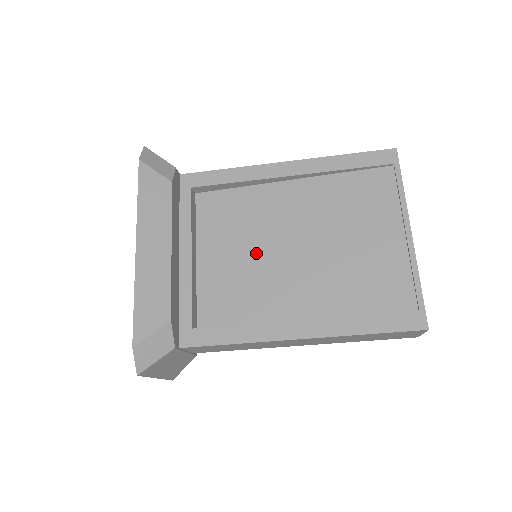
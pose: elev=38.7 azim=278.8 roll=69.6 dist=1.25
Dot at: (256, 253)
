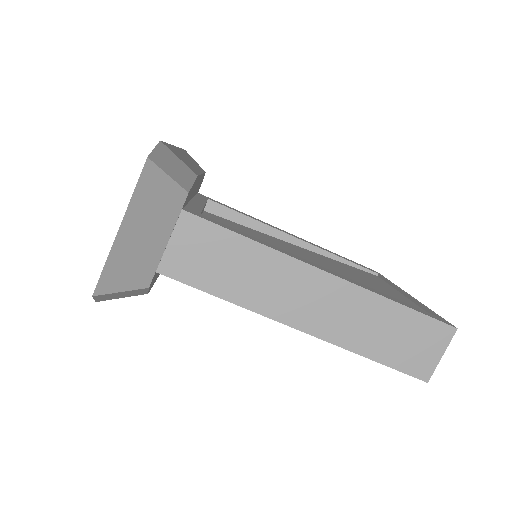
Dot at: occluded
